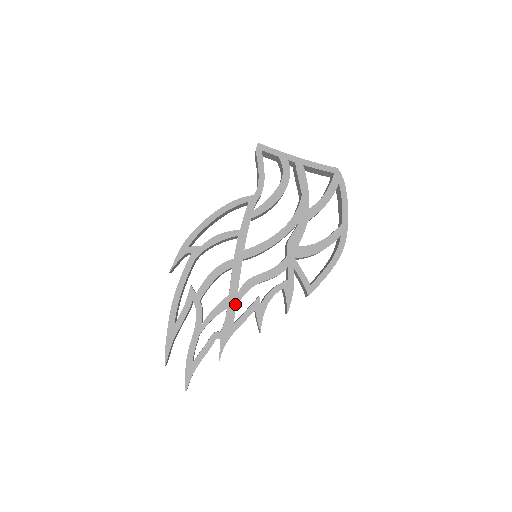
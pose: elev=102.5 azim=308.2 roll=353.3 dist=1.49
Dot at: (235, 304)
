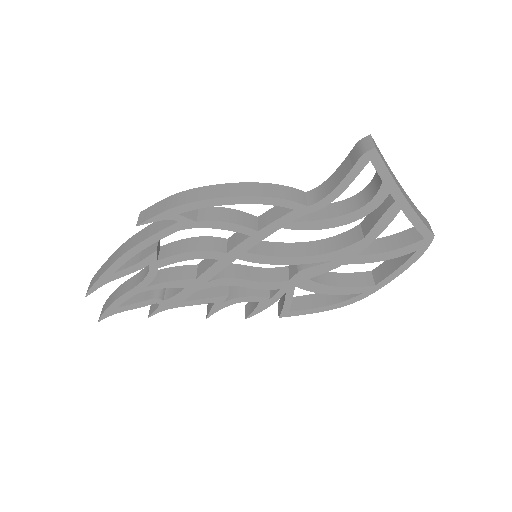
Dot at: (197, 289)
